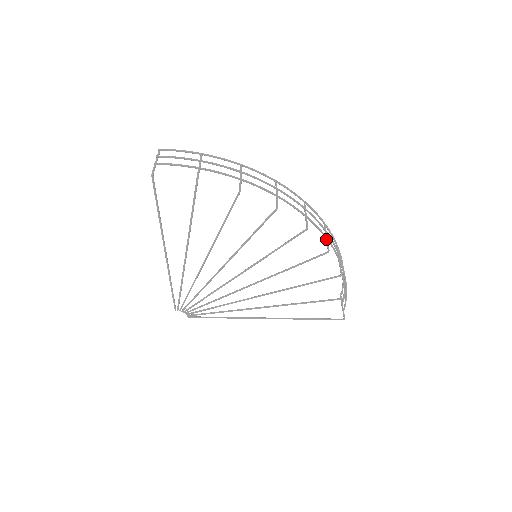
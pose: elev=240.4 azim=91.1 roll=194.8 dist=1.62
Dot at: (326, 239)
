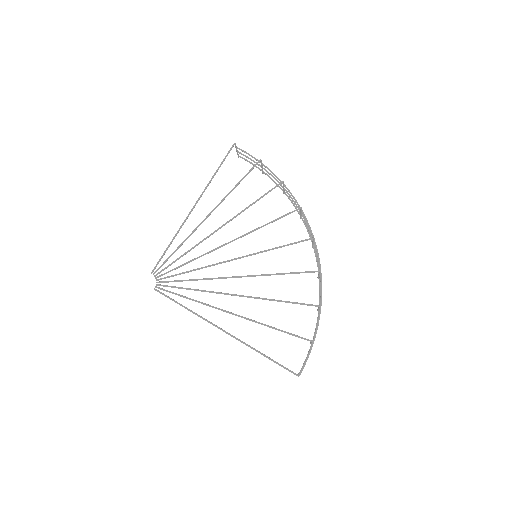
Dot at: occluded
